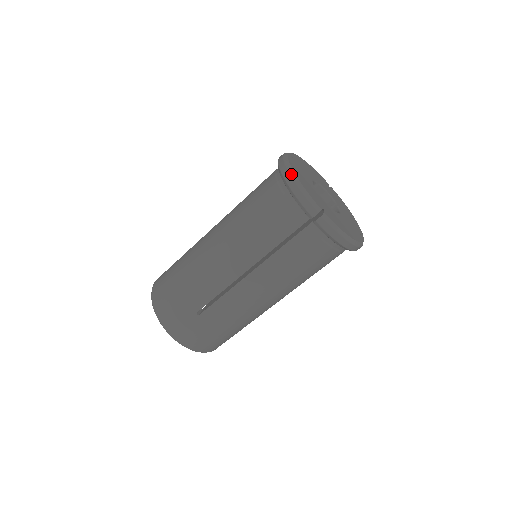
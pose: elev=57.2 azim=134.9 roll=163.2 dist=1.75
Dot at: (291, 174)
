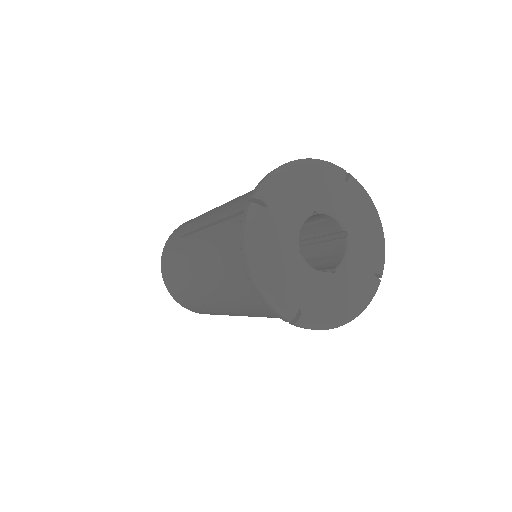
Dot at: (251, 270)
